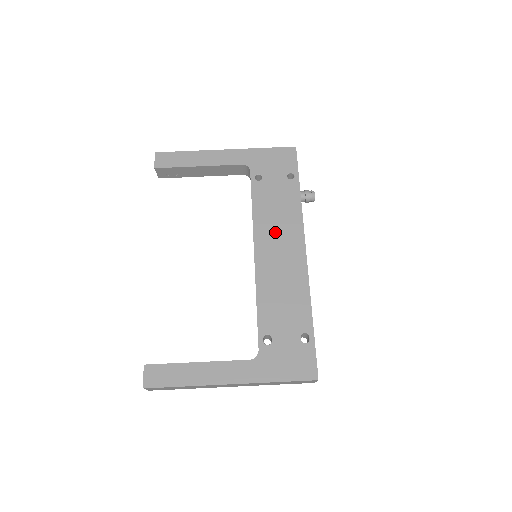
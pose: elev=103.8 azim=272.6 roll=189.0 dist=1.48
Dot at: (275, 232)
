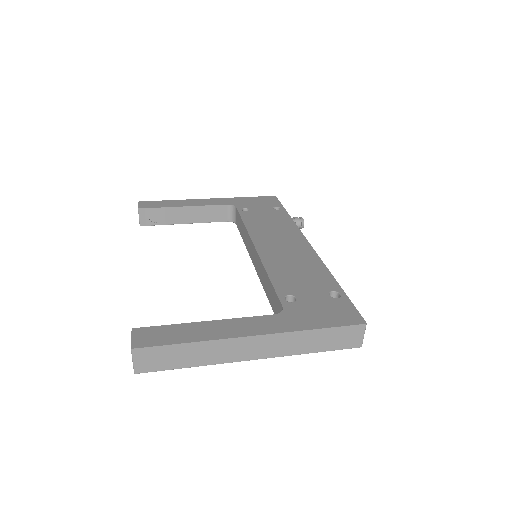
Dot at: (273, 235)
